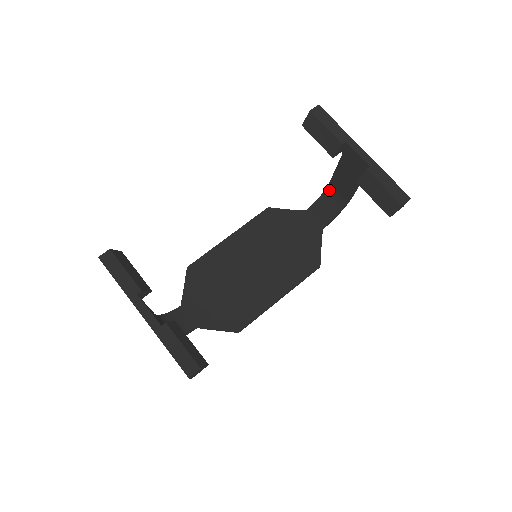
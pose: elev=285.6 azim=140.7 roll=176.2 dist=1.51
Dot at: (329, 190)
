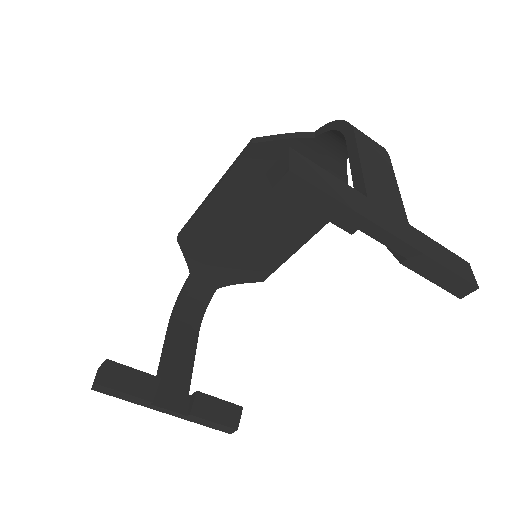
Dot at: occluded
